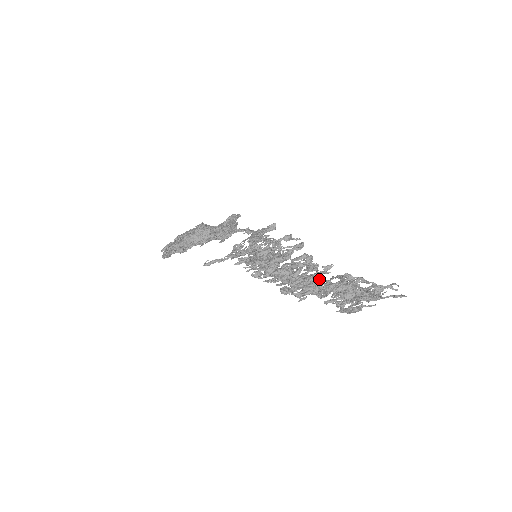
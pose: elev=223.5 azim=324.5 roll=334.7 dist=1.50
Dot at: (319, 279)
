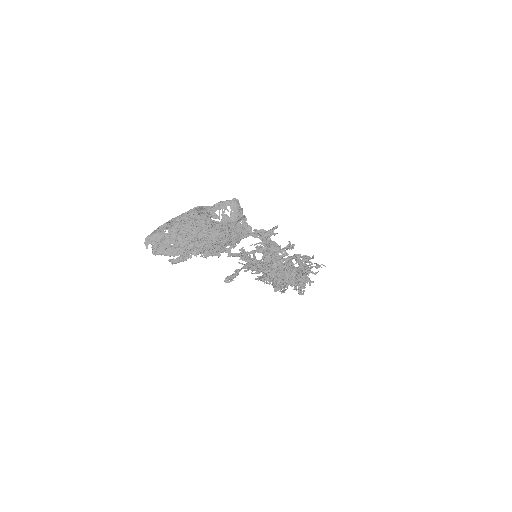
Dot at: occluded
